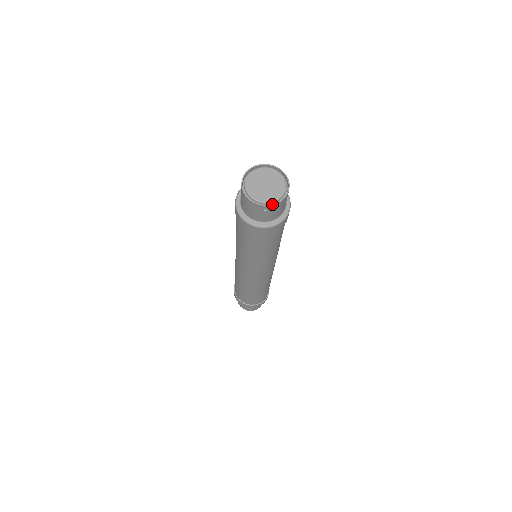
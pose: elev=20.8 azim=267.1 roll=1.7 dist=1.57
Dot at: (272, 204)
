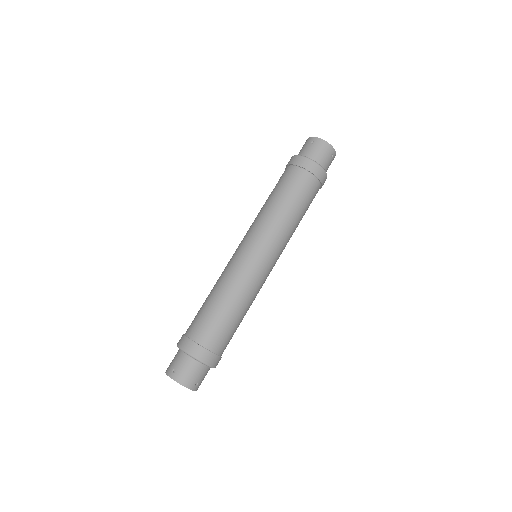
Dot at: occluded
